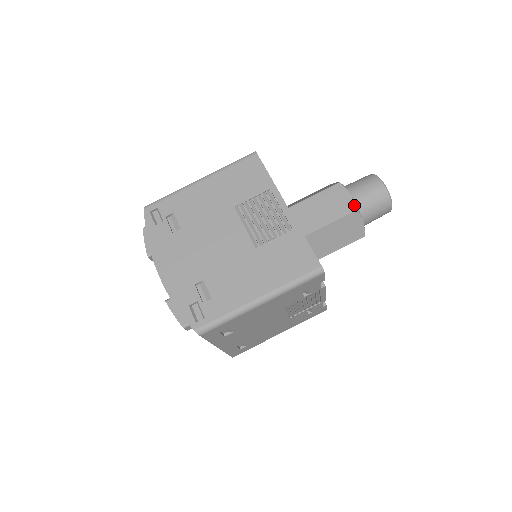
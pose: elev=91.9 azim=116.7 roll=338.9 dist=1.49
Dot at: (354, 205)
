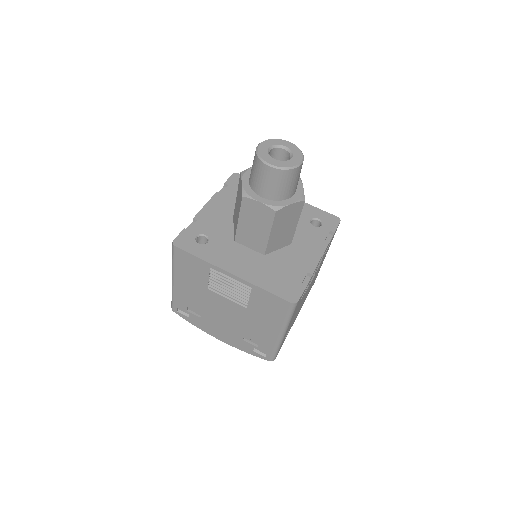
Dot at: (270, 209)
